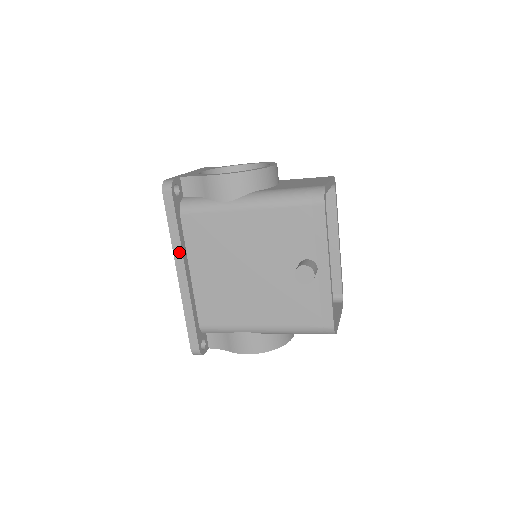
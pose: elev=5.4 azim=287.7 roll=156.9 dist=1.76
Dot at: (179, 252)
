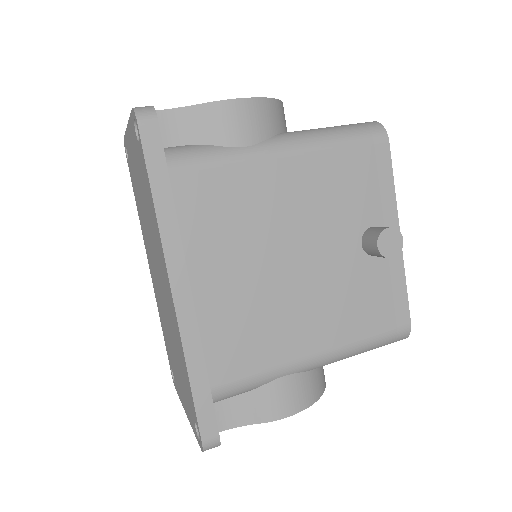
Dot at: (175, 243)
